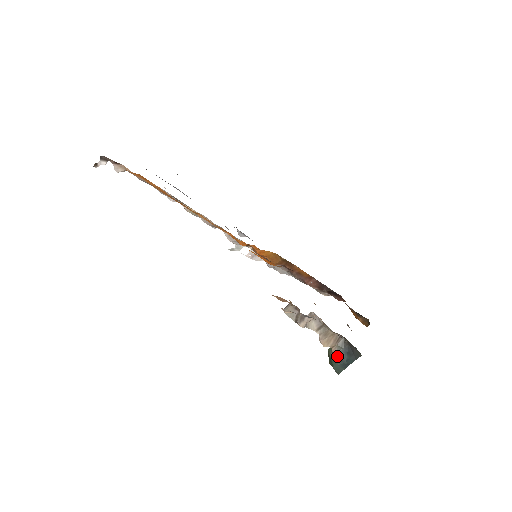
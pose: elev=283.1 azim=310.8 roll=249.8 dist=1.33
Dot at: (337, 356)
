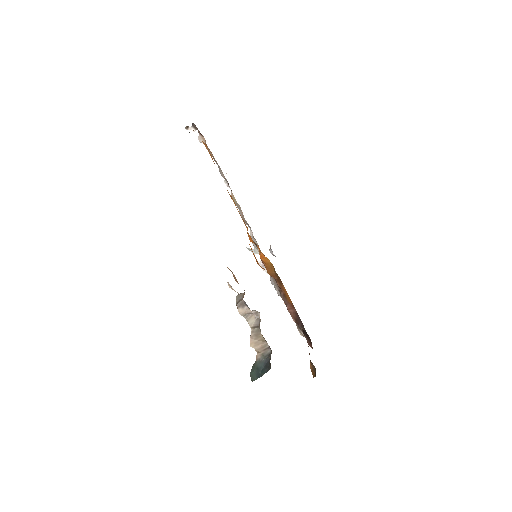
Dot at: (258, 363)
